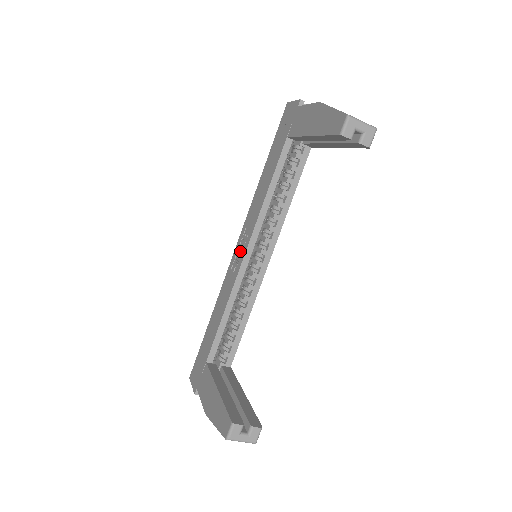
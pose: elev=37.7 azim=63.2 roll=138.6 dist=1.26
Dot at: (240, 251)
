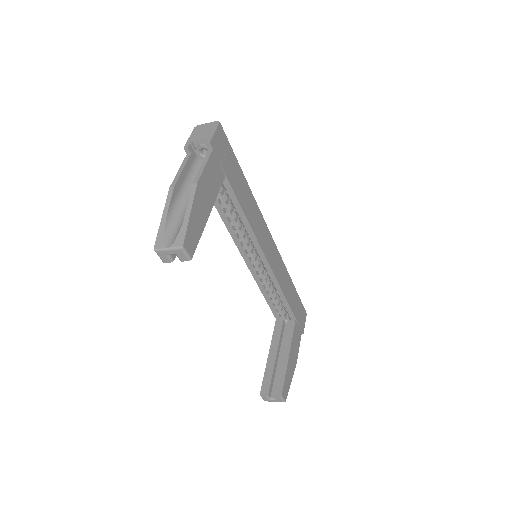
Dot at: occluded
